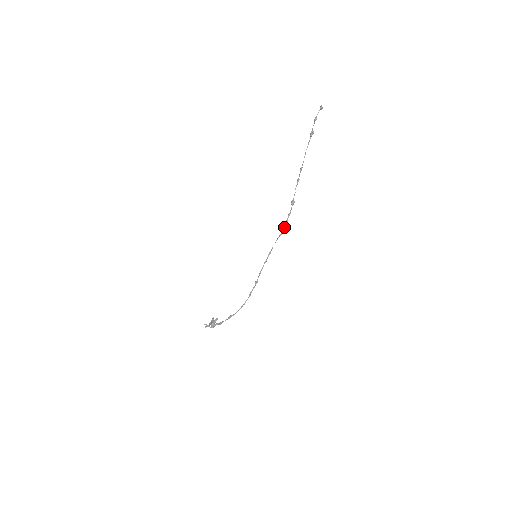
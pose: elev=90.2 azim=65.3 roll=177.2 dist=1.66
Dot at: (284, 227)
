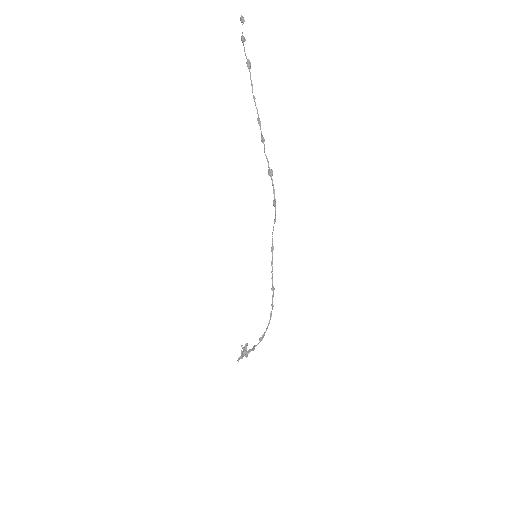
Dot at: (275, 209)
